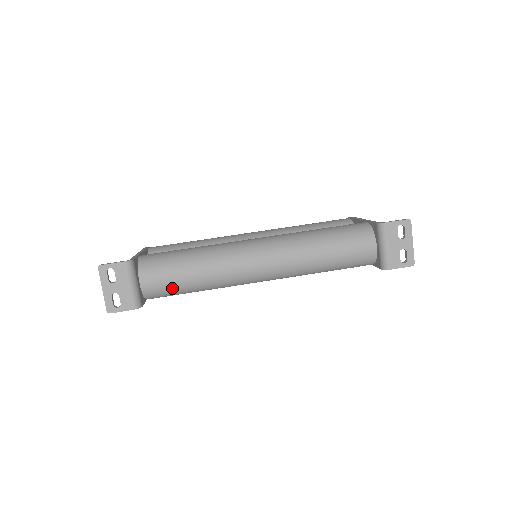
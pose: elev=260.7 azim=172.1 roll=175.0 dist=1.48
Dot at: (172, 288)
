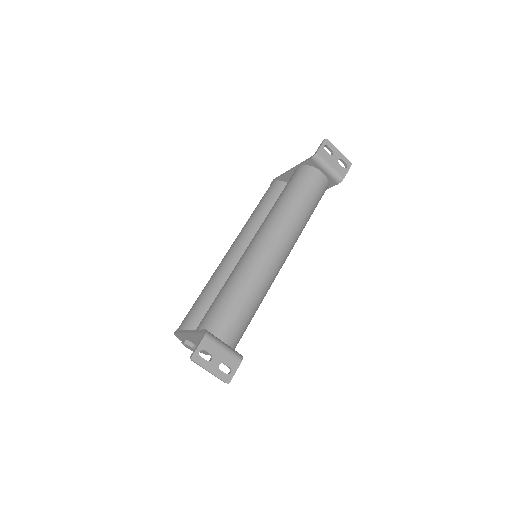
Dot at: (244, 323)
